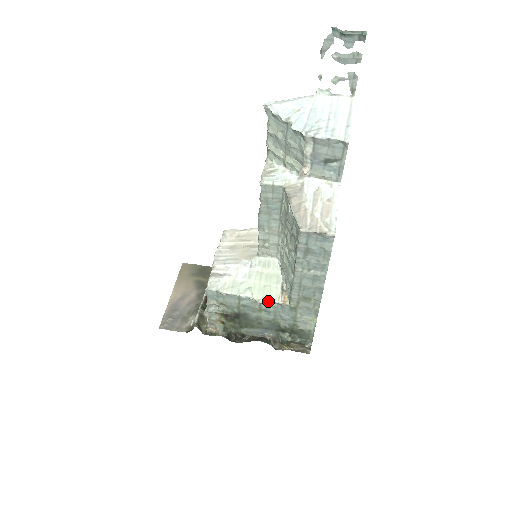
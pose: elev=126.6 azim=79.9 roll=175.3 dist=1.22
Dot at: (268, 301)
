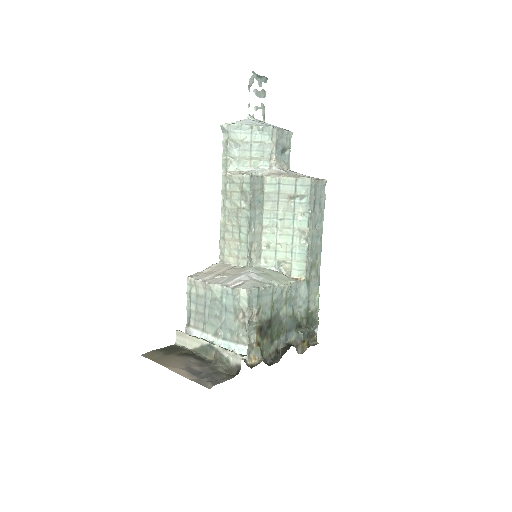
Dot at: (292, 283)
